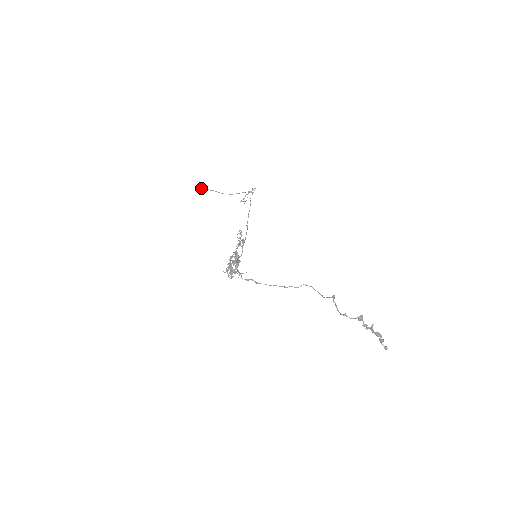
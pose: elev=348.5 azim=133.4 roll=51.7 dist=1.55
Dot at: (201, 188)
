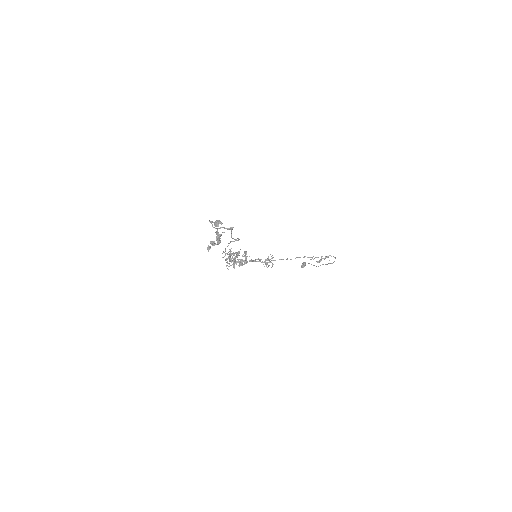
Dot at: (304, 263)
